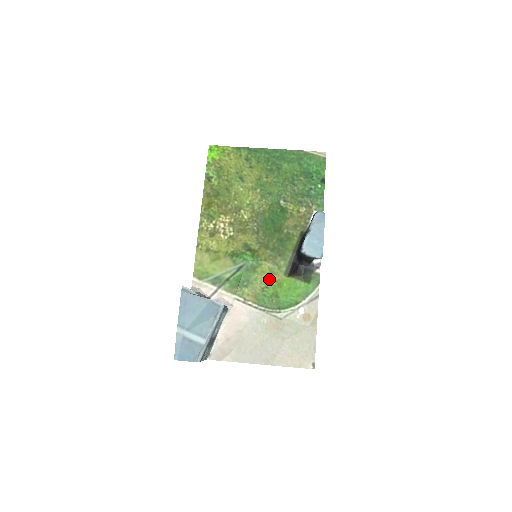
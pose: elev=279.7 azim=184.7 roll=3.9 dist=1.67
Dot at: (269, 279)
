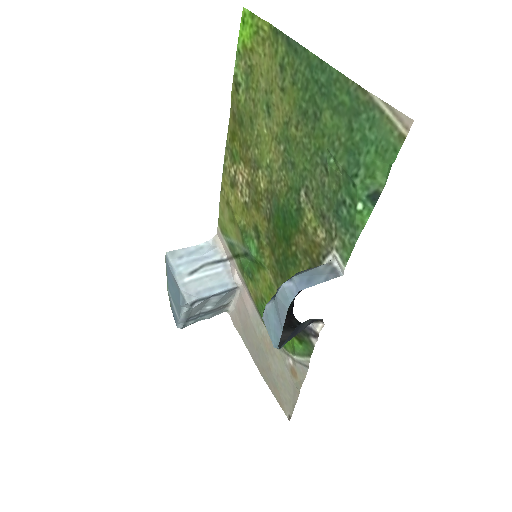
Dot at: (268, 294)
